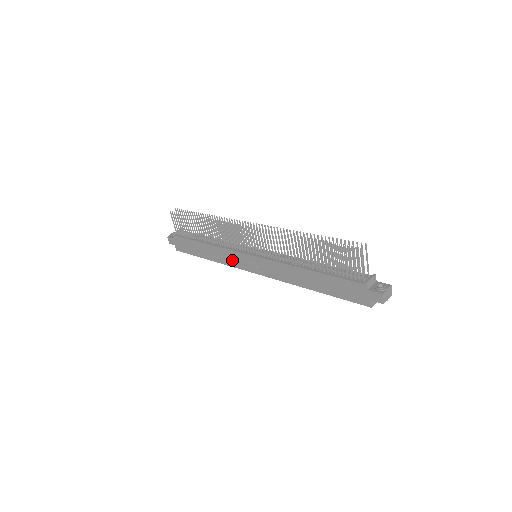
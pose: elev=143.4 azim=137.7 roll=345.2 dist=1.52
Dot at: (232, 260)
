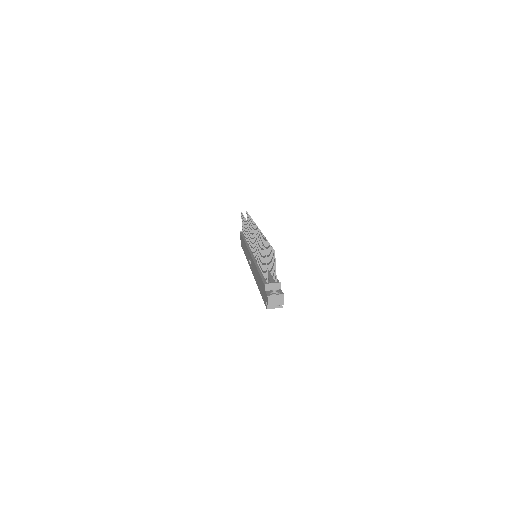
Dot at: occluded
